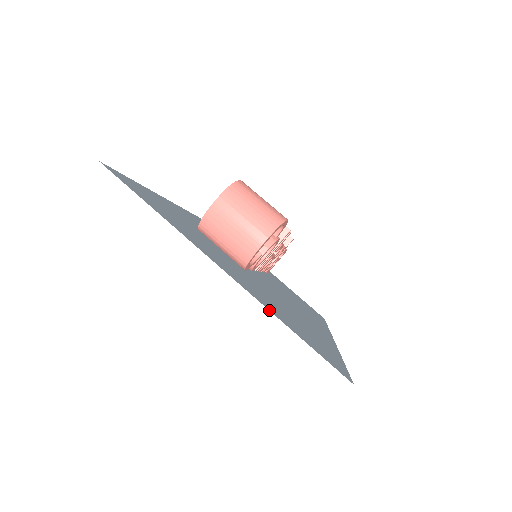
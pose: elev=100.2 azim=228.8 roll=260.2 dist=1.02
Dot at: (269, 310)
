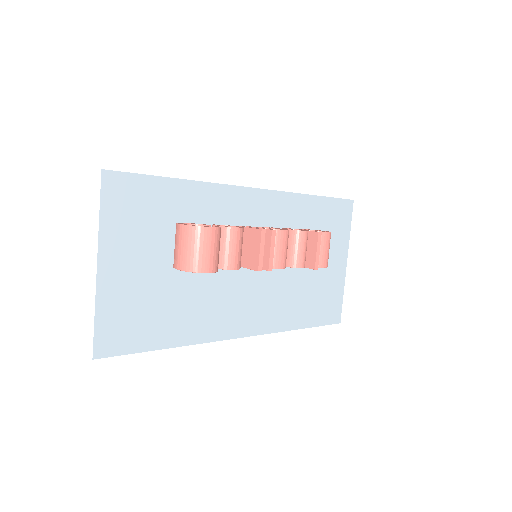
Dot at: (96, 302)
